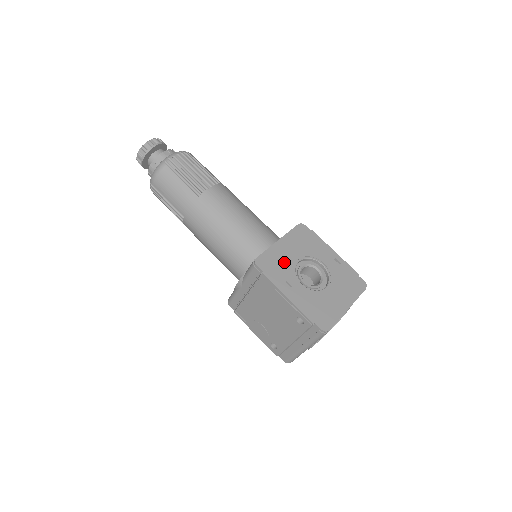
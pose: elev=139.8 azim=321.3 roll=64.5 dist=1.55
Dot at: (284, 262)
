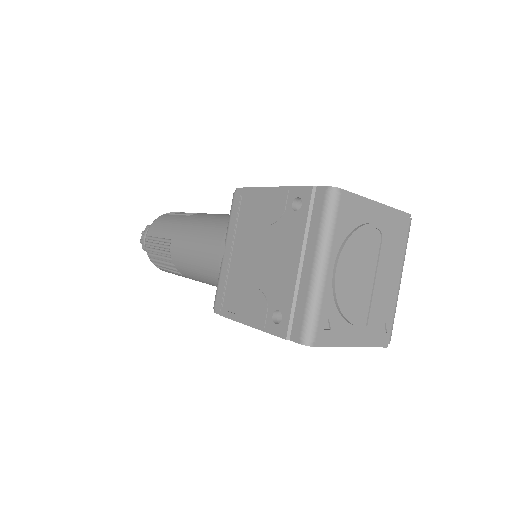
Dot at: occluded
